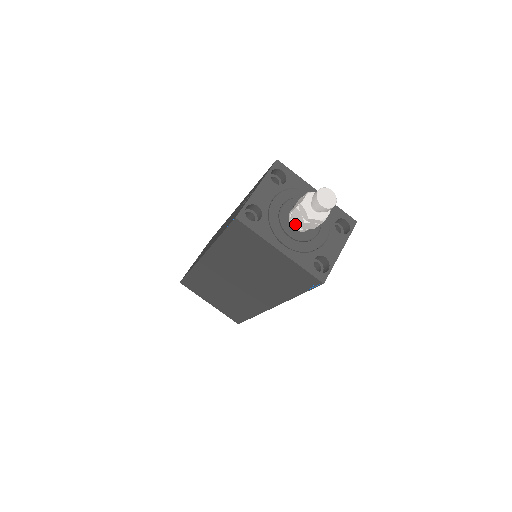
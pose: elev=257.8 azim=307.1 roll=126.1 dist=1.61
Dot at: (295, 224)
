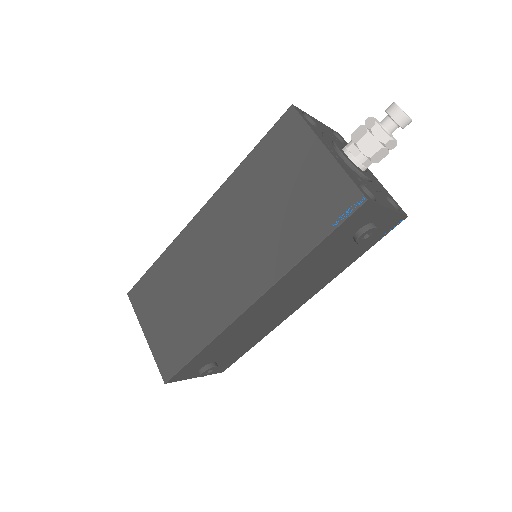
Dot at: (349, 150)
